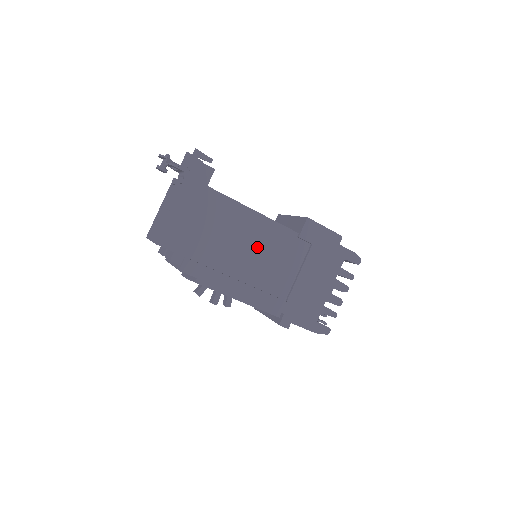
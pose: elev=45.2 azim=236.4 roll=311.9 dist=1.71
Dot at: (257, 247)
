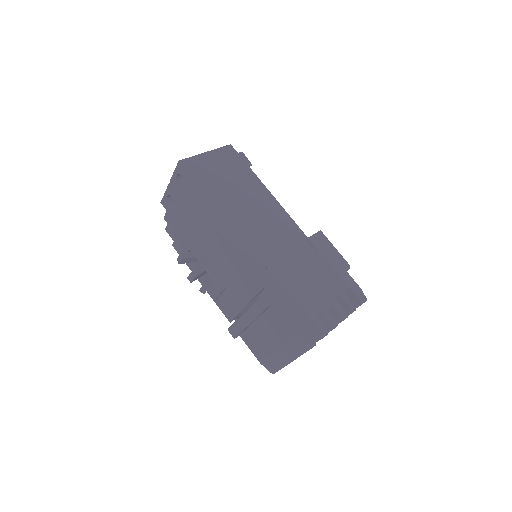
Dot at: (265, 221)
